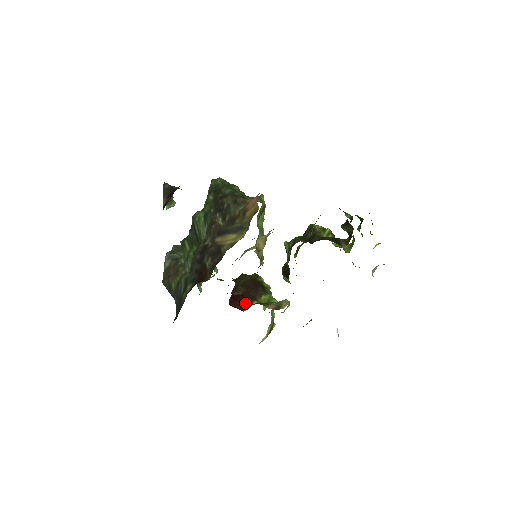
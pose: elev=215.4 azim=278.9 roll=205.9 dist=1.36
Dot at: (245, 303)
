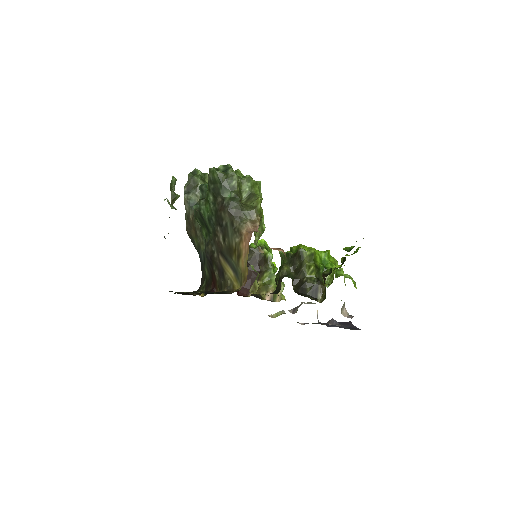
Dot at: (250, 287)
